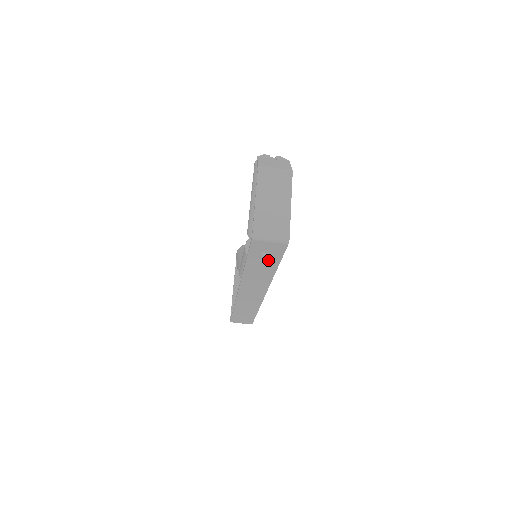
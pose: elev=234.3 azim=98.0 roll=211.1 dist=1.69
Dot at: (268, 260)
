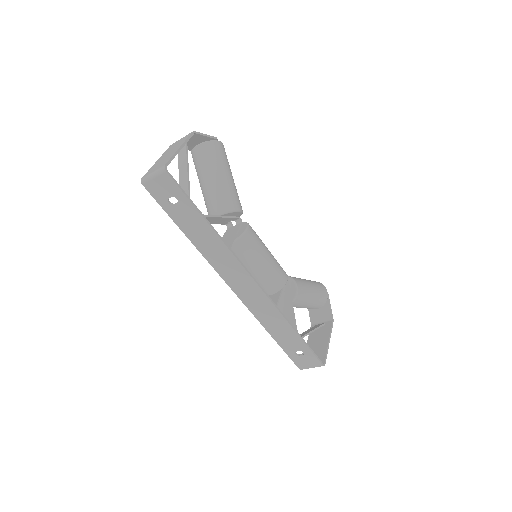
Dot at: (185, 211)
